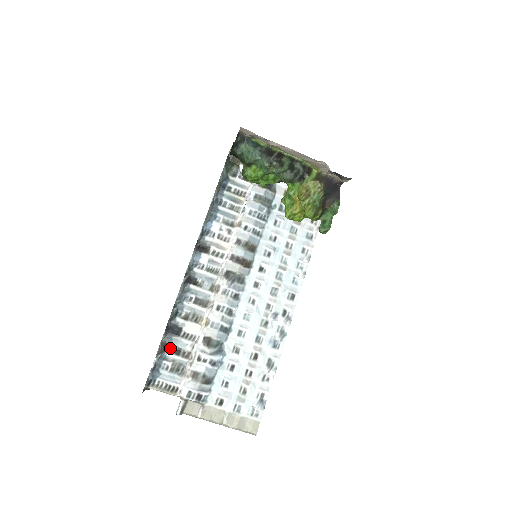
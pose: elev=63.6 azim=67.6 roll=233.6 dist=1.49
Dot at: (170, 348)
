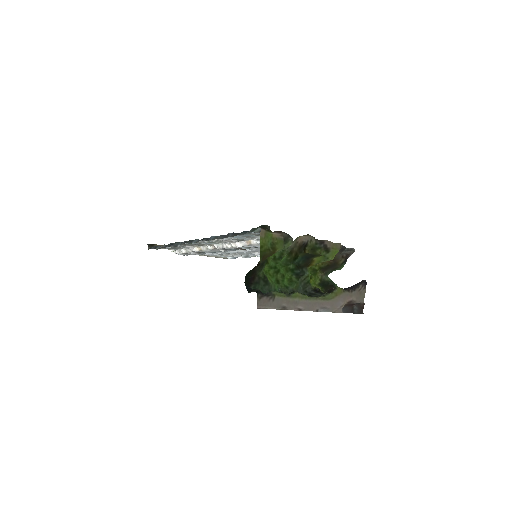
Dot at: occluded
